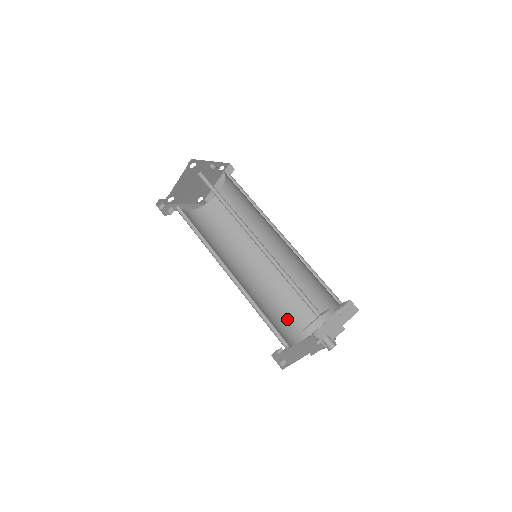
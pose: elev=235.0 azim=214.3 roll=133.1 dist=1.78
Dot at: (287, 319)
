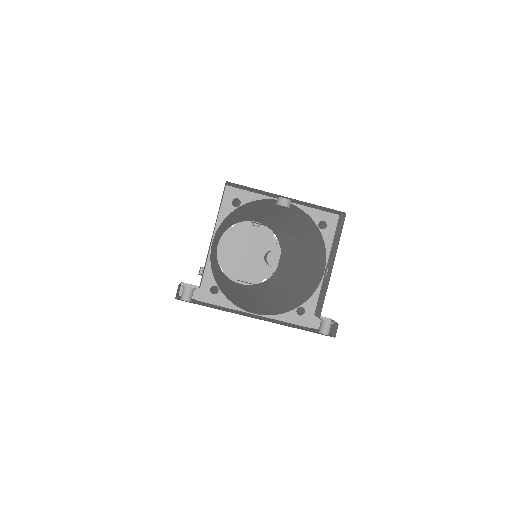
Dot at: (274, 307)
